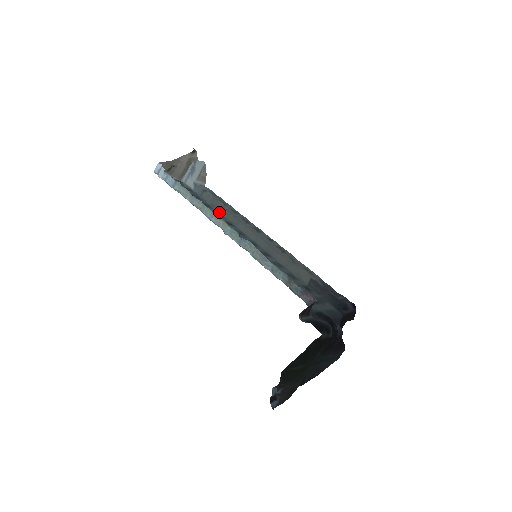
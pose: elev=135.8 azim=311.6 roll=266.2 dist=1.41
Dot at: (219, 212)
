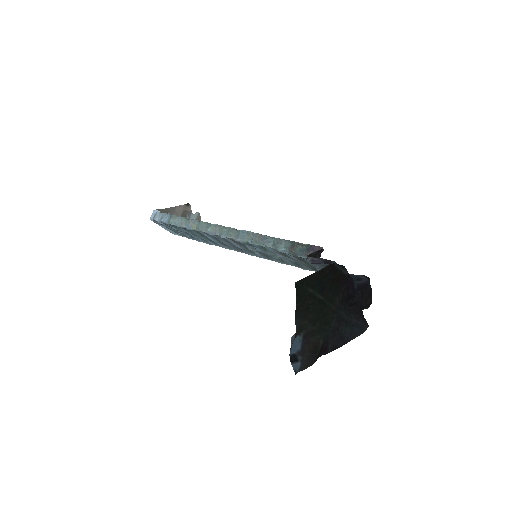
Dot at: (215, 245)
